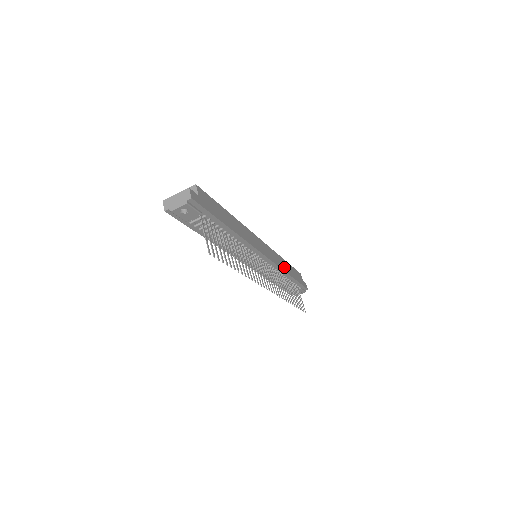
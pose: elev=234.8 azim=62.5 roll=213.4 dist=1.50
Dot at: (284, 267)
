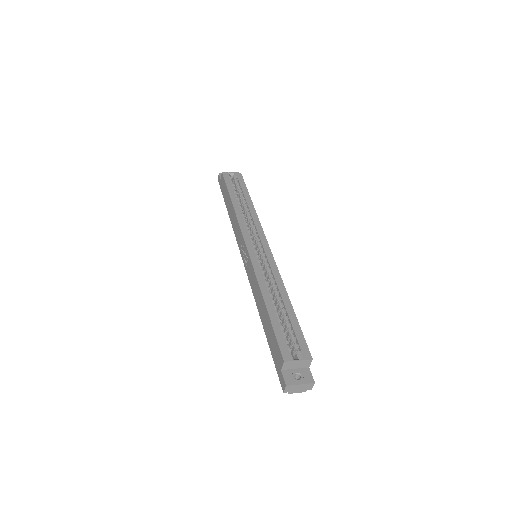
Dot at: occluded
